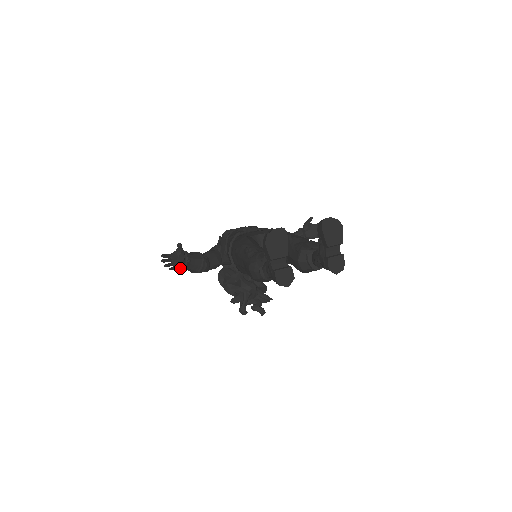
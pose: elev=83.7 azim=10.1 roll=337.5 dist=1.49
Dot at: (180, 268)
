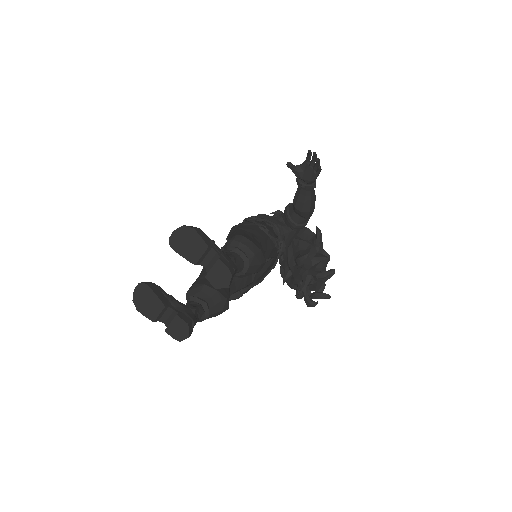
Dot at: occluded
